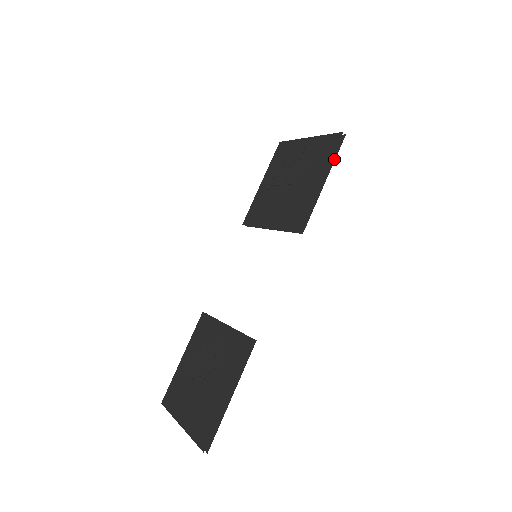
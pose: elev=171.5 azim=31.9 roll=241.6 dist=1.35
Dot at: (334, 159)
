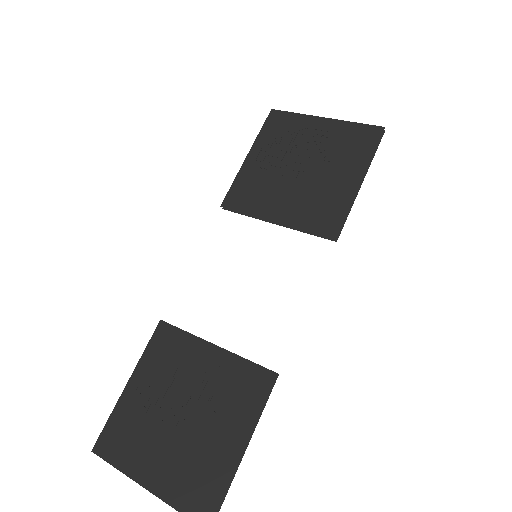
Dot at: (372, 157)
